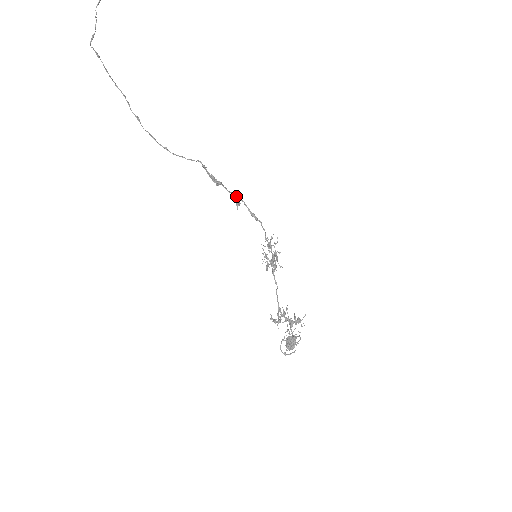
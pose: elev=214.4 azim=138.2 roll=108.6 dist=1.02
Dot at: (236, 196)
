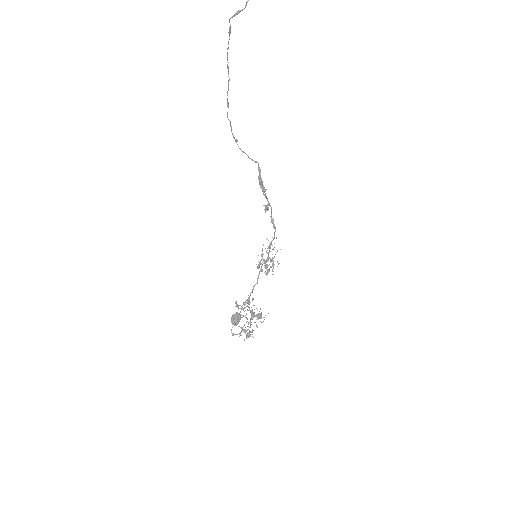
Dot at: (268, 201)
